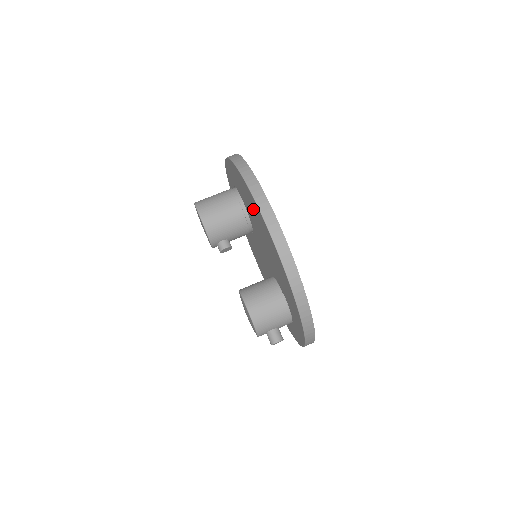
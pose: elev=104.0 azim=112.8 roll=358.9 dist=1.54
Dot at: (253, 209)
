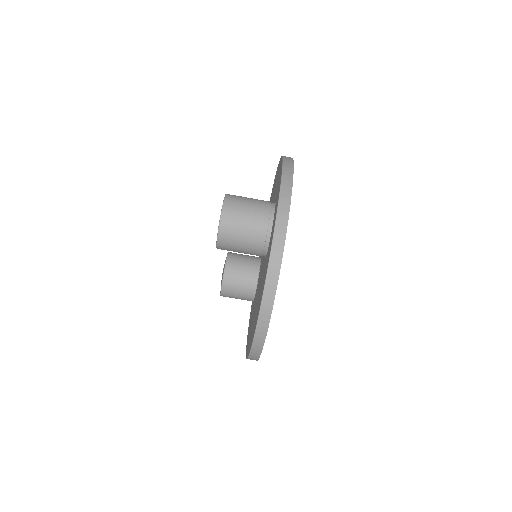
Dot at: occluded
